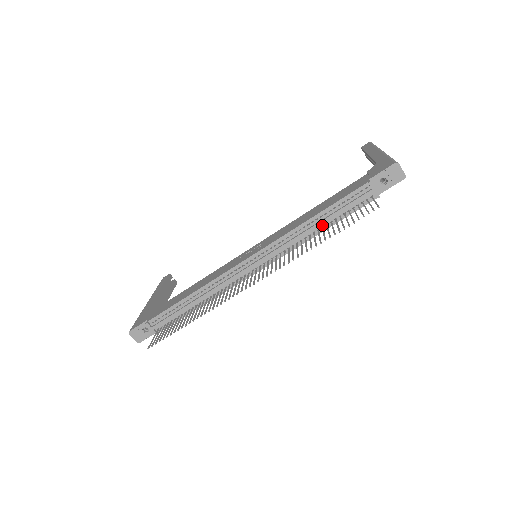
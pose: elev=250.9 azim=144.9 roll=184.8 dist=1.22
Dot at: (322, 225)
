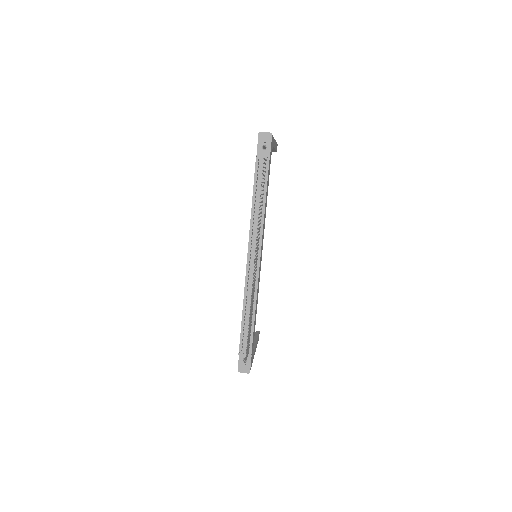
Dot at: occluded
